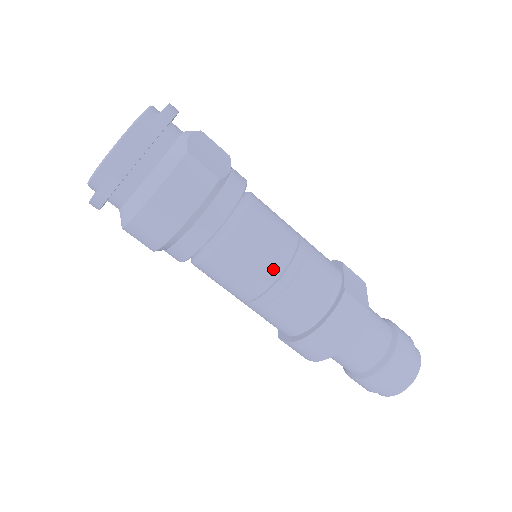
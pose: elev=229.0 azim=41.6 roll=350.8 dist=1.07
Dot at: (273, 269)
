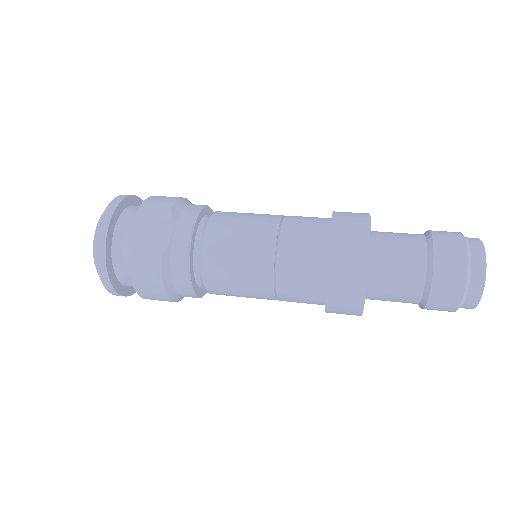
Dot at: (253, 285)
